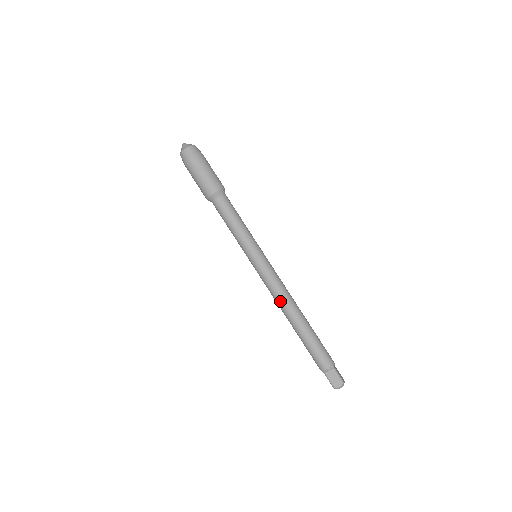
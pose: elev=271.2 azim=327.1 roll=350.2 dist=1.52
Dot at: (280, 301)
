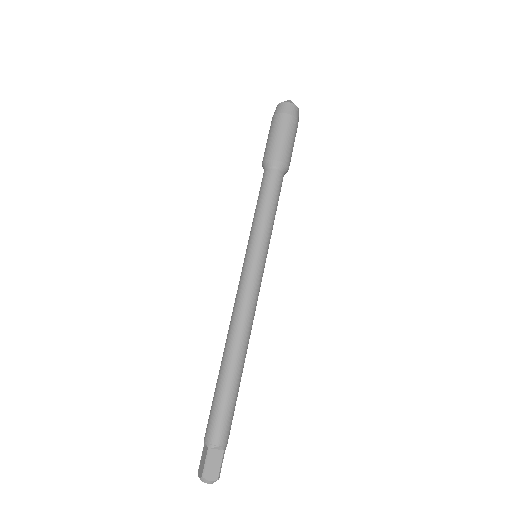
Dot at: (241, 321)
